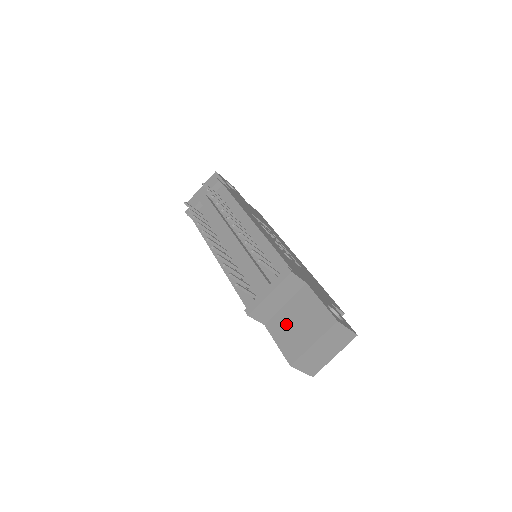
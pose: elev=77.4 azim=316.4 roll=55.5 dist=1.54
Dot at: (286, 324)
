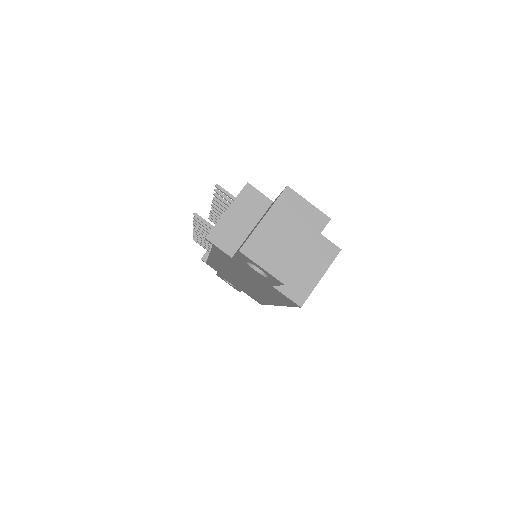
Dot at: occluded
